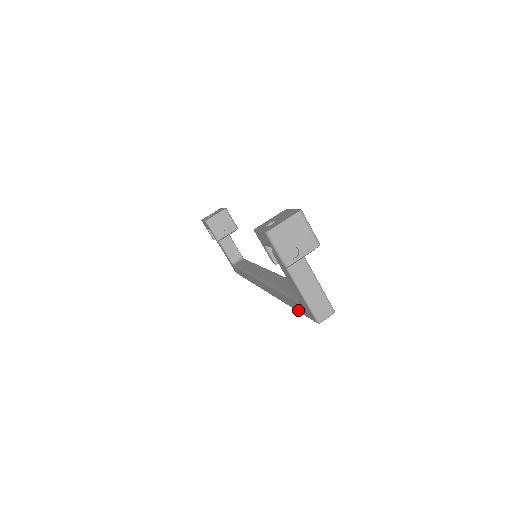
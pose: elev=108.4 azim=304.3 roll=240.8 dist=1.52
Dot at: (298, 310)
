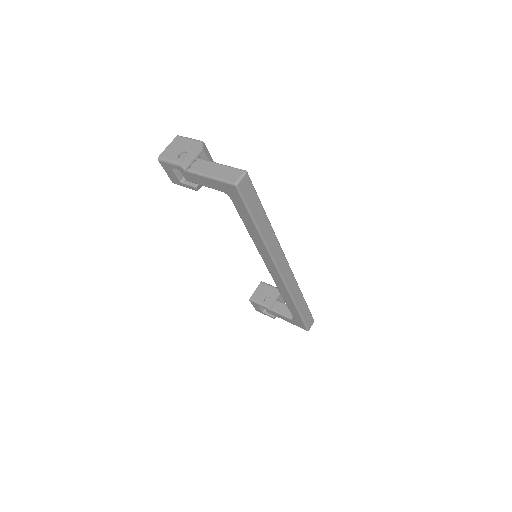
Dot at: (247, 215)
